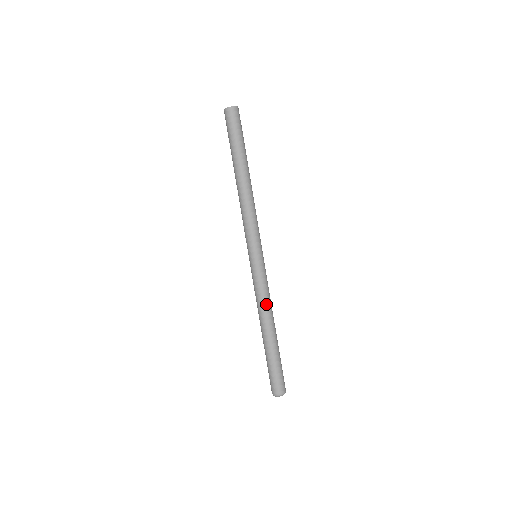
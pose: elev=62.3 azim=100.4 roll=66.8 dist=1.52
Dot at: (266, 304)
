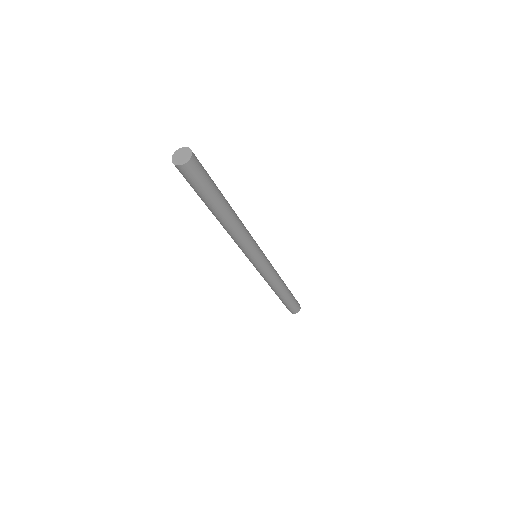
Dot at: (275, 282)
